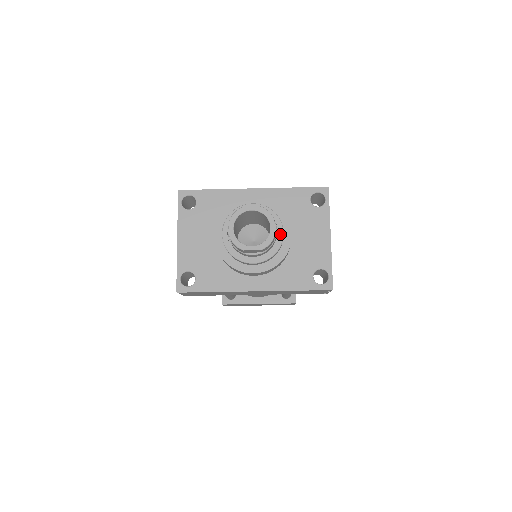
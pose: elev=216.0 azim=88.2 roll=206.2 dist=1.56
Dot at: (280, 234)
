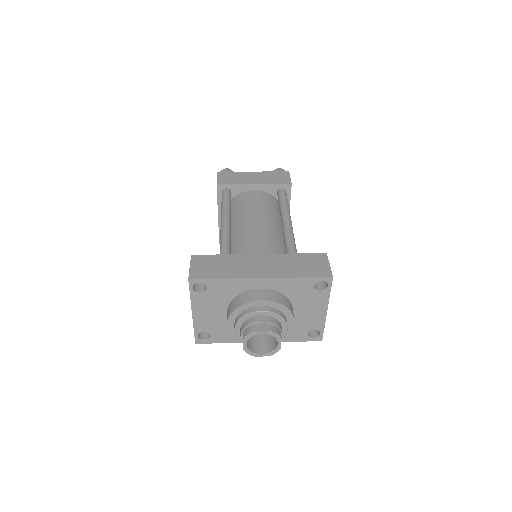
Dot at: (285, 330)
